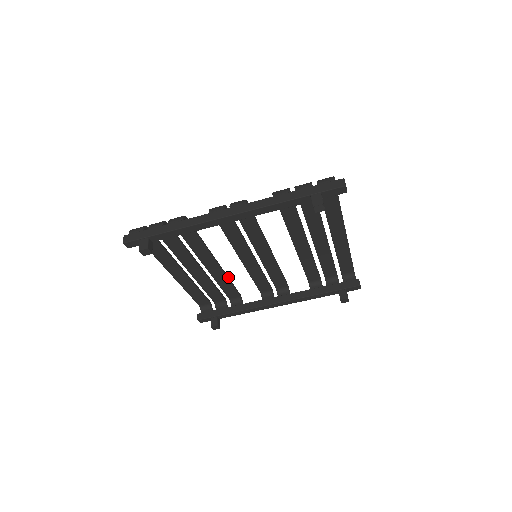
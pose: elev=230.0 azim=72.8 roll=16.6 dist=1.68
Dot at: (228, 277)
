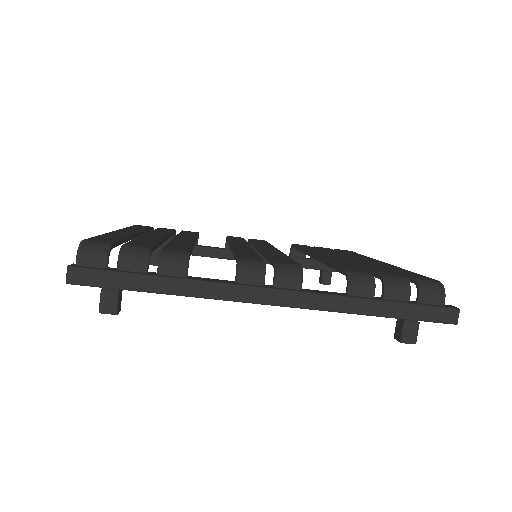
Dot at: (197, 236)
